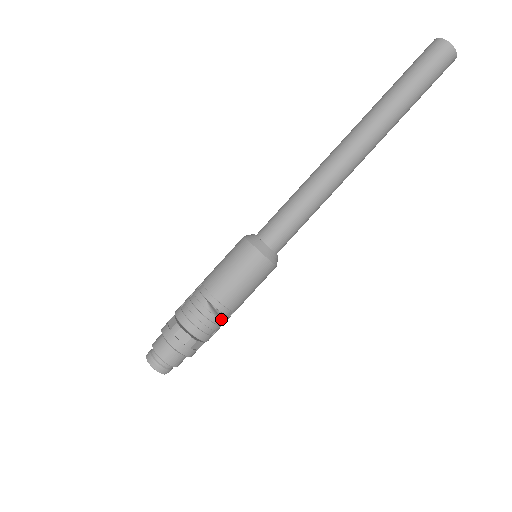
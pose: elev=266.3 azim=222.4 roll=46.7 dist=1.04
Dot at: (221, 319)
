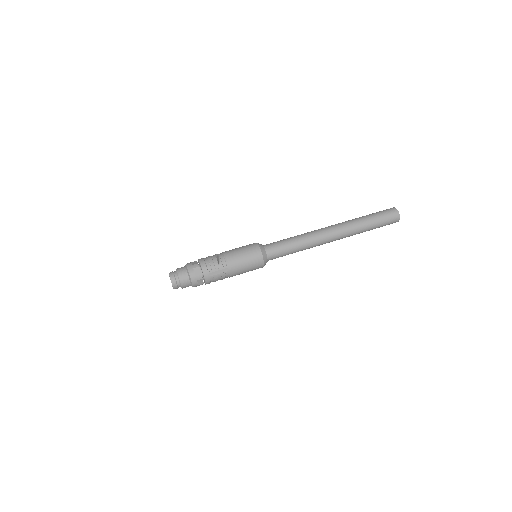
Dot at: (218, 263)
